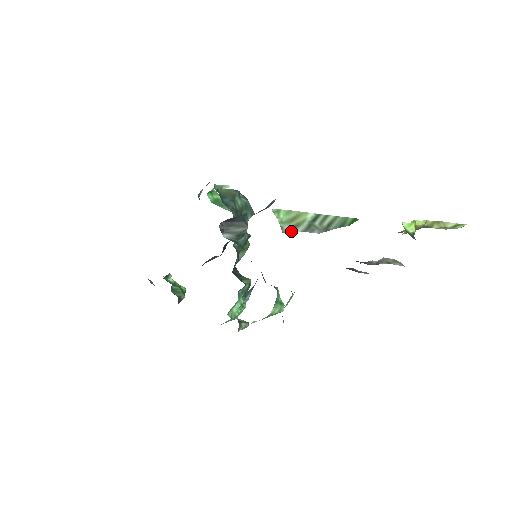
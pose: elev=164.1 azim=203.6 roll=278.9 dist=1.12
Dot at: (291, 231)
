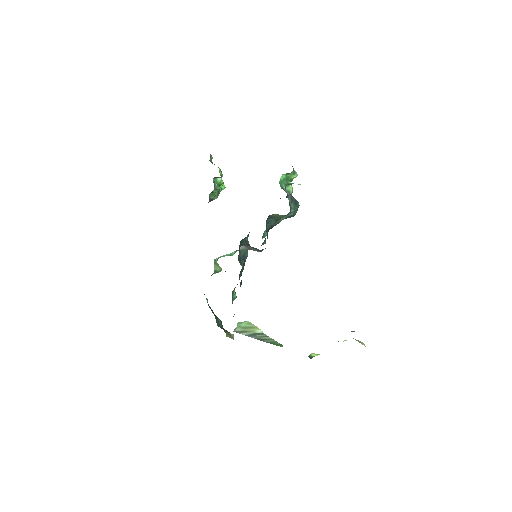
Dot at: (239, 333)
